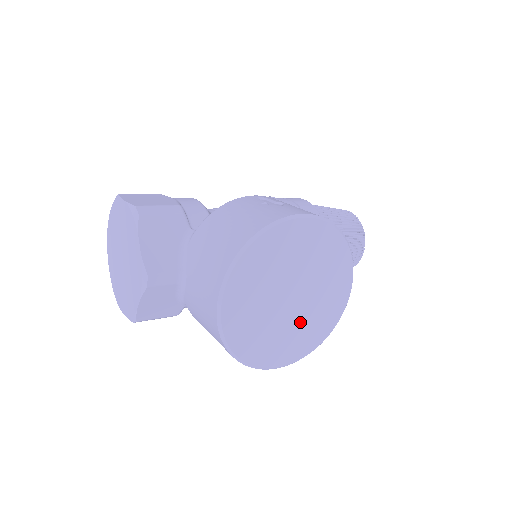
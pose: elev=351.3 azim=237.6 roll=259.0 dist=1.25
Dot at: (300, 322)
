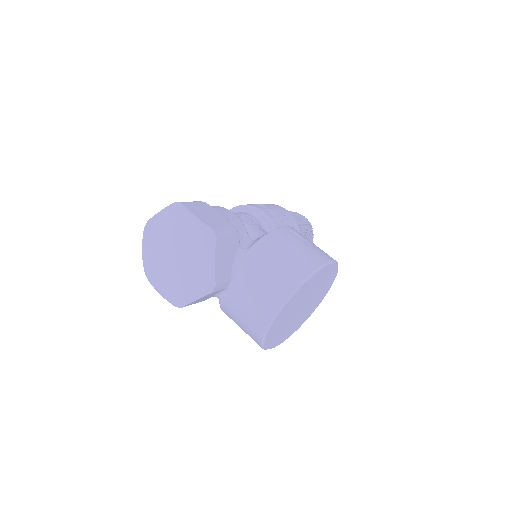
Dot at: (297, 320)
